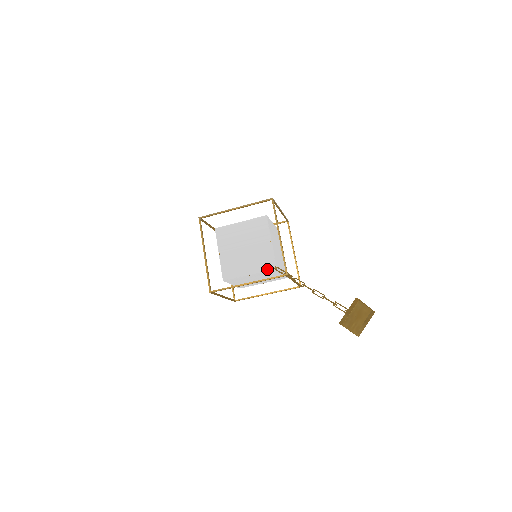
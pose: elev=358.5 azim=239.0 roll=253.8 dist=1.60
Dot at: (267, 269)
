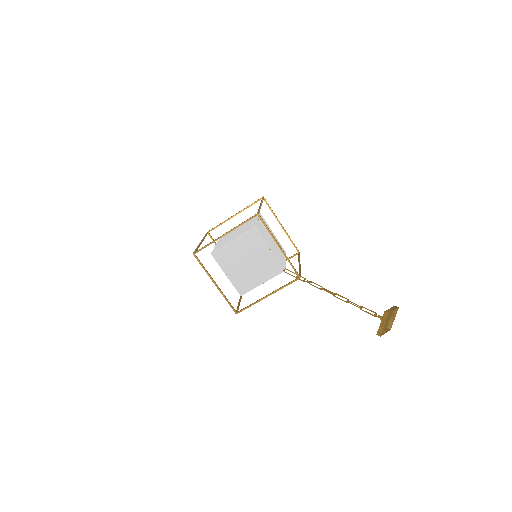
Dot at: (277, 274)
